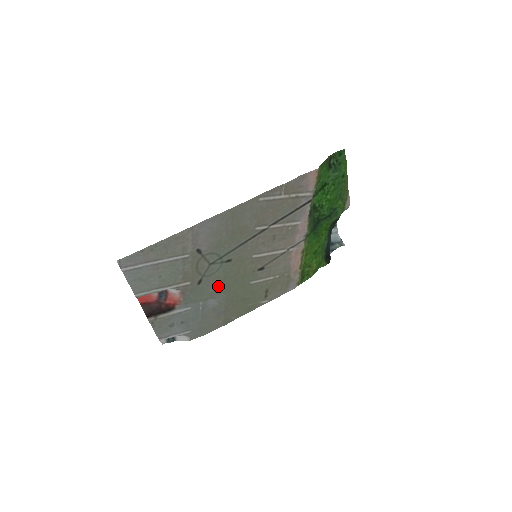
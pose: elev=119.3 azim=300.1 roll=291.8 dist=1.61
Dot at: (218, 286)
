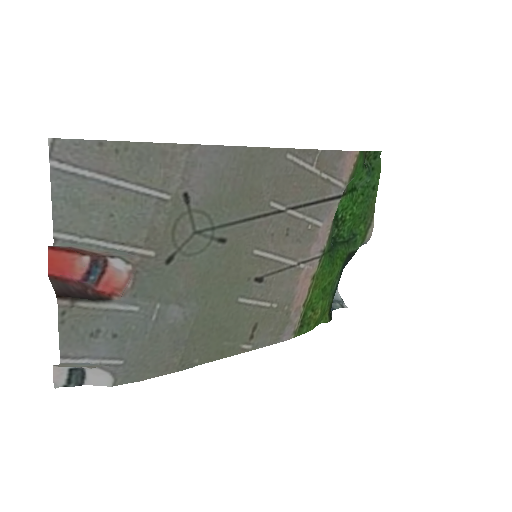
Dot at: (192, 284)
